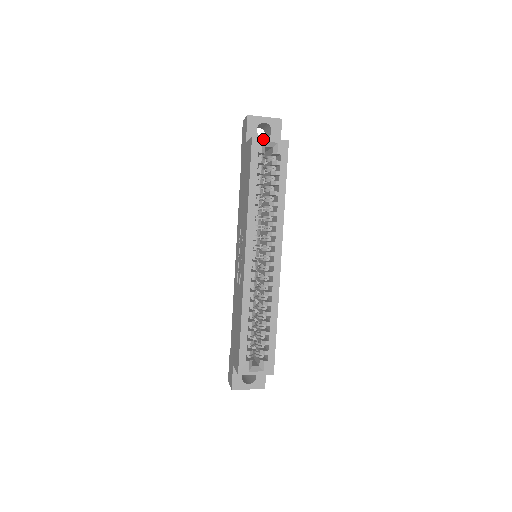
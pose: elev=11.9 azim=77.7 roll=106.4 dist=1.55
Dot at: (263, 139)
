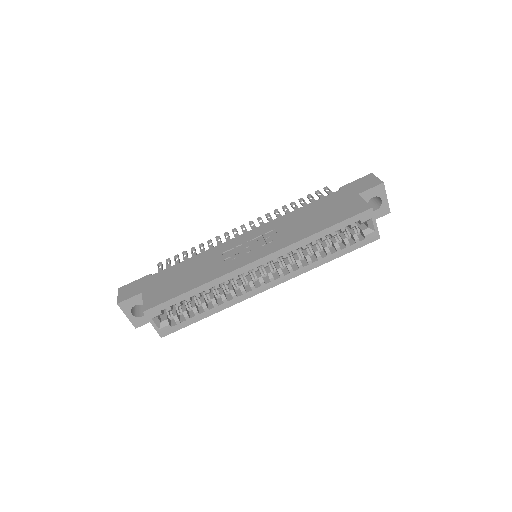
Dot at: (374, 217)
